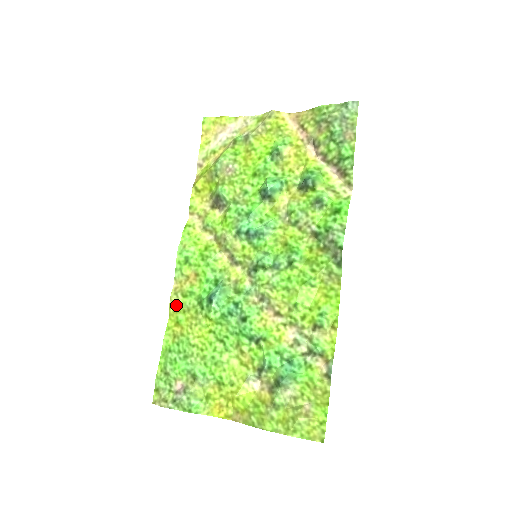
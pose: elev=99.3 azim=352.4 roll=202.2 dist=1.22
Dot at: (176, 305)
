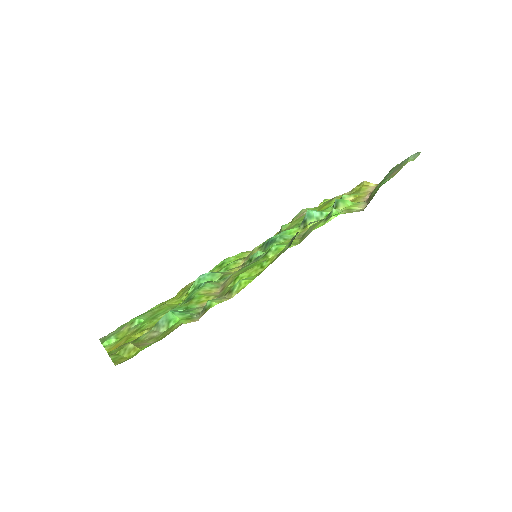
Dot at: (185, 288)
